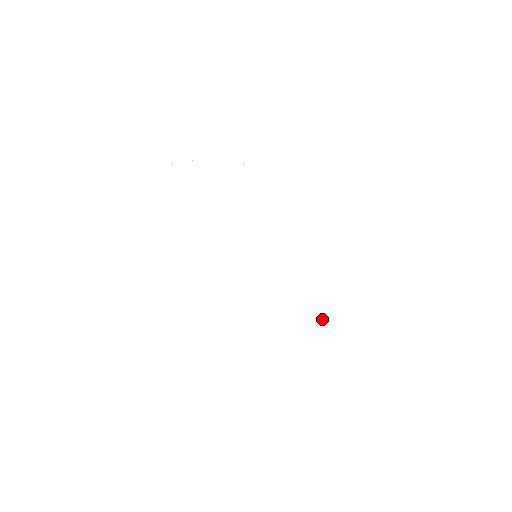
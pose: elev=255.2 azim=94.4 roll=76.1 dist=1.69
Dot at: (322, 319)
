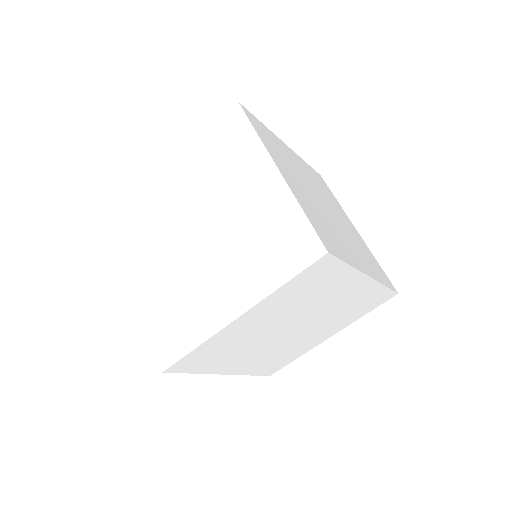
Dot at: (286, 235)
